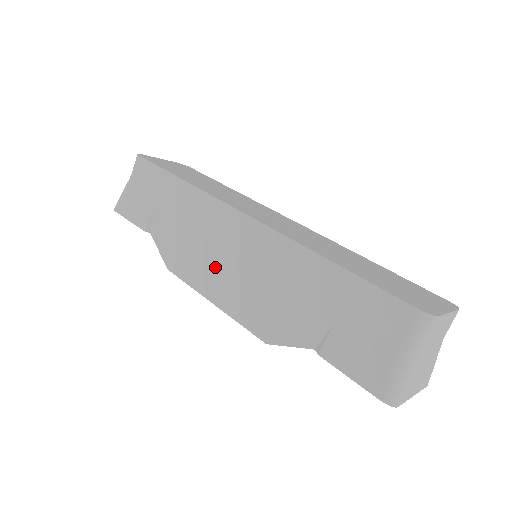
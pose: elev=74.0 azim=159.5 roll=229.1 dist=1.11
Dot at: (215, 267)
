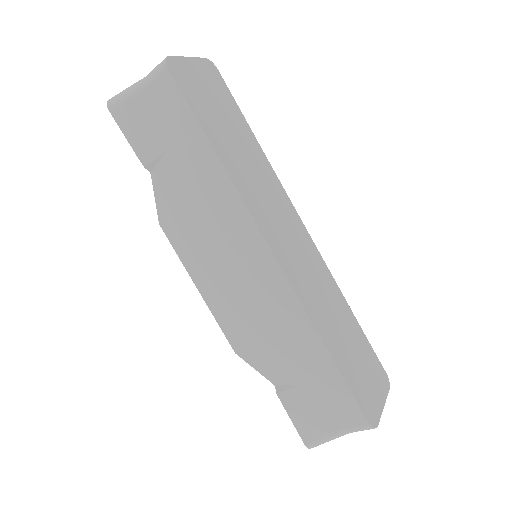
Dot at: (215, 267)
